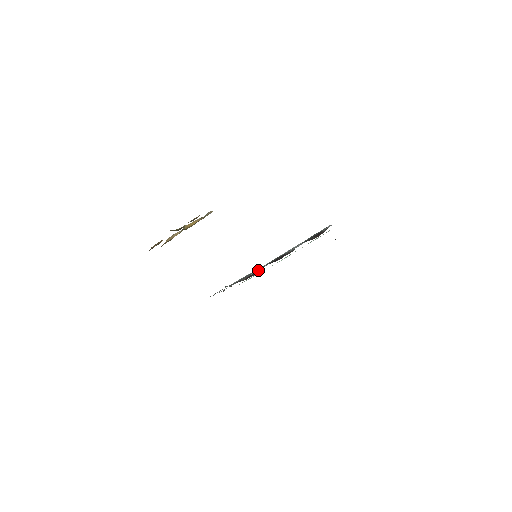
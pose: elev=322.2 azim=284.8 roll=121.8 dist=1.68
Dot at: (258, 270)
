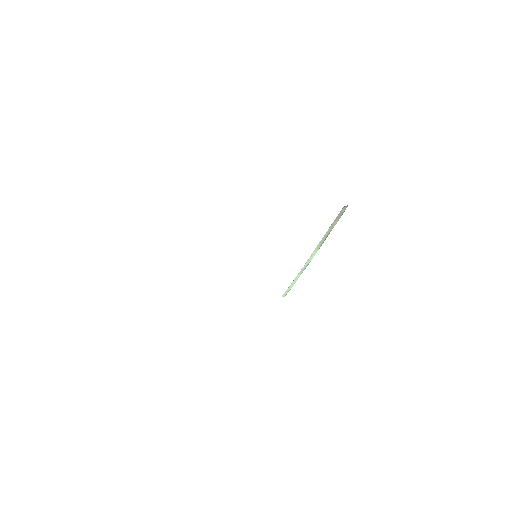
Dot at: occluded
